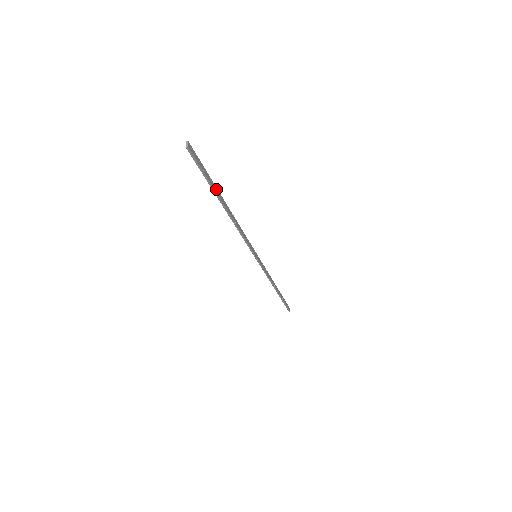
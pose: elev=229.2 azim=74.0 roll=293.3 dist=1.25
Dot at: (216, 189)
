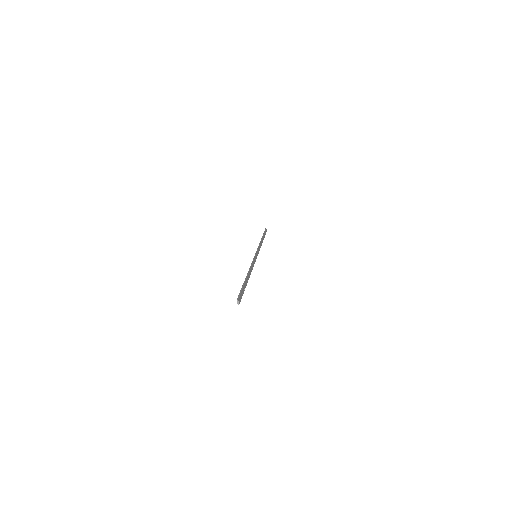
Dot at: (245, 283)
